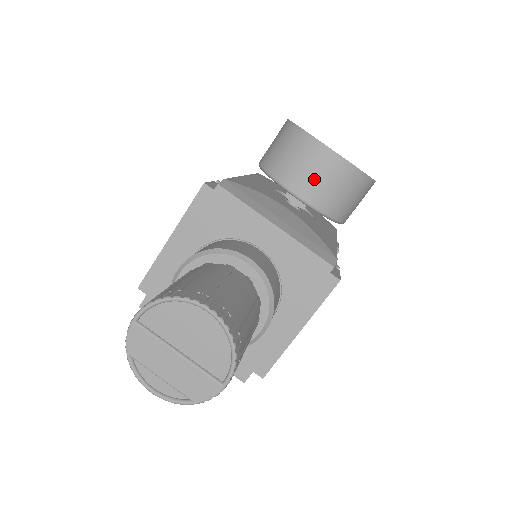
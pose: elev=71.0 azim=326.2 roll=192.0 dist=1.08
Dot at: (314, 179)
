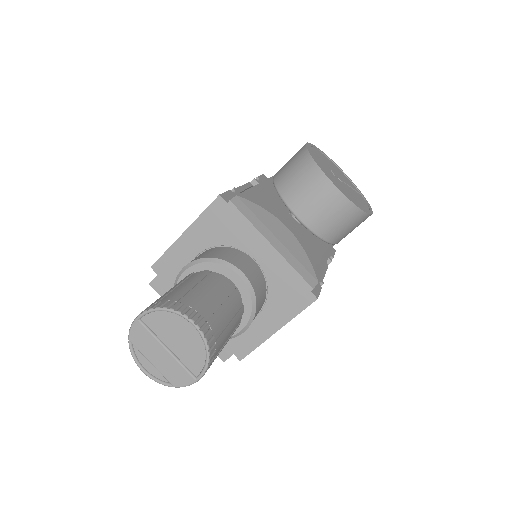
Dot at: (315, 207)
